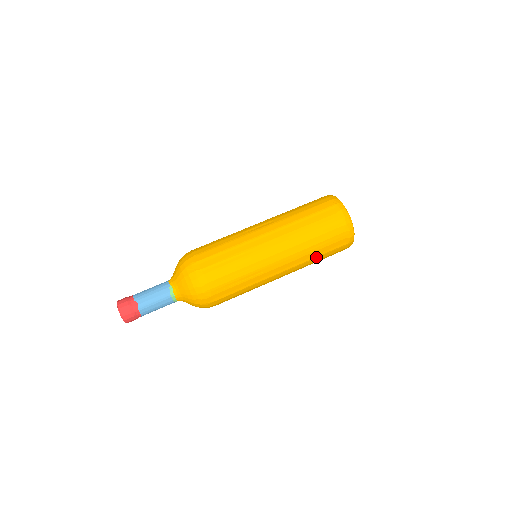
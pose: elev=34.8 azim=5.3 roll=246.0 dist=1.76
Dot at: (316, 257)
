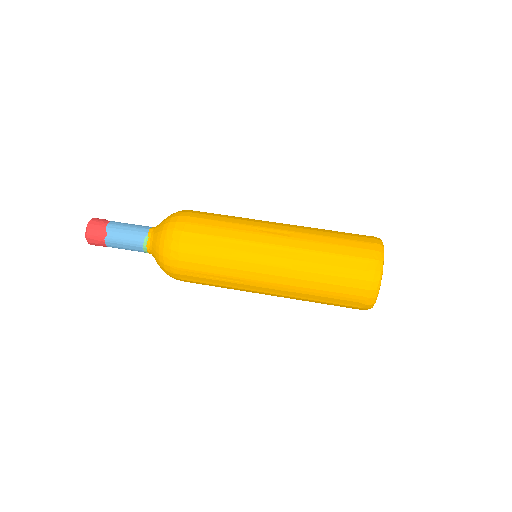
Dot at: (315, 300)
